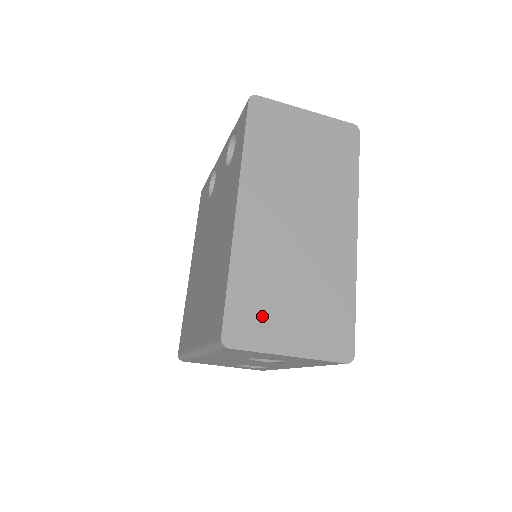
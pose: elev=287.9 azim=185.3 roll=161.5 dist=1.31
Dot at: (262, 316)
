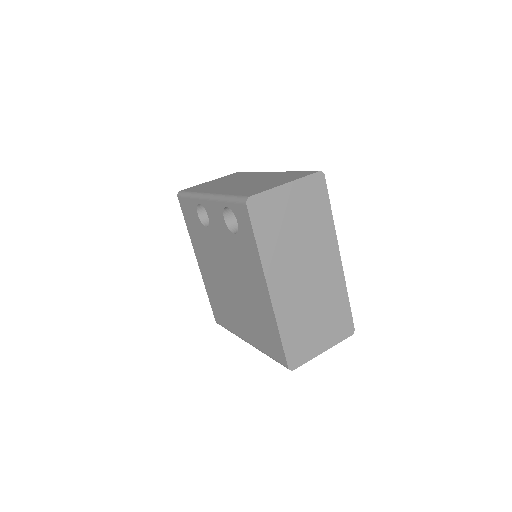
Dot at: (304, 342)
